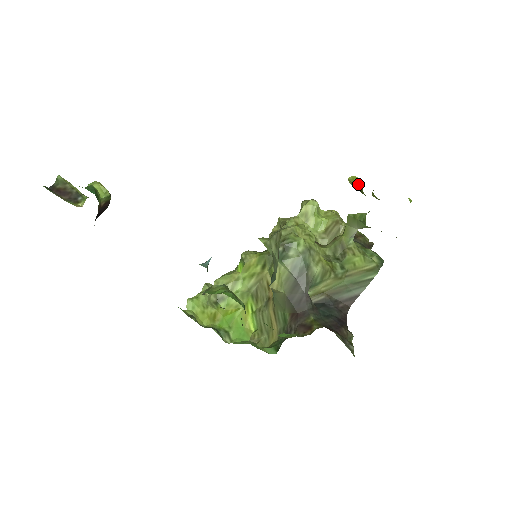
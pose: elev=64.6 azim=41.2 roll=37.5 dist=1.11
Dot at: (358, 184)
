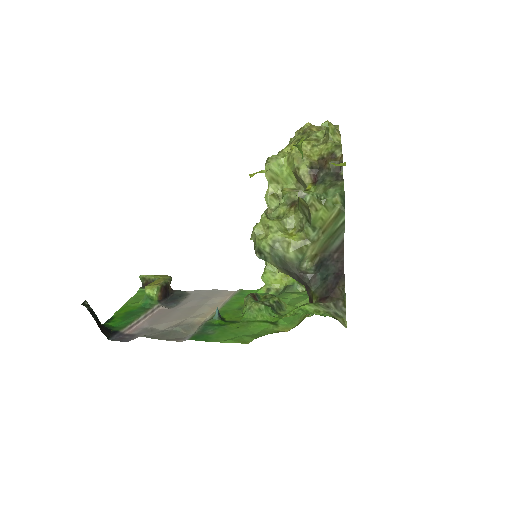
Dot at: occluded
